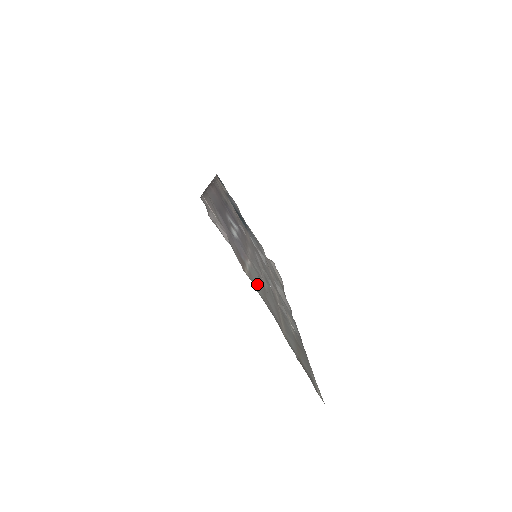
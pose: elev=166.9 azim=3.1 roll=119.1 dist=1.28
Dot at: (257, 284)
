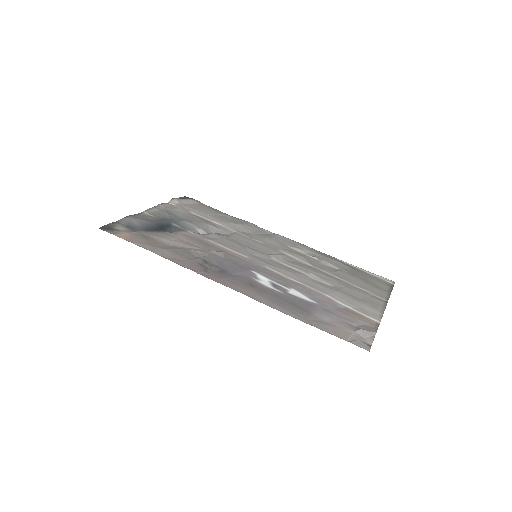
Dot at: (361, 306)
